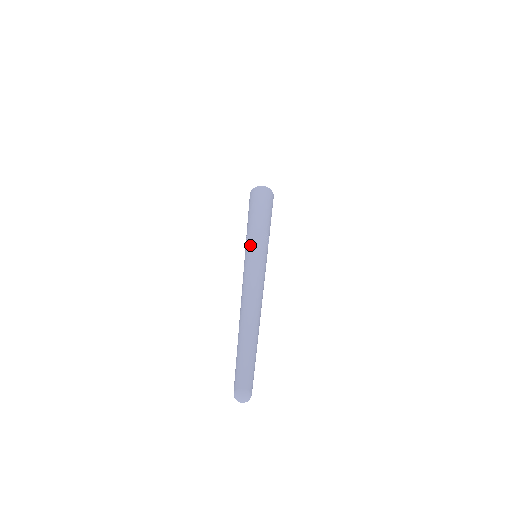
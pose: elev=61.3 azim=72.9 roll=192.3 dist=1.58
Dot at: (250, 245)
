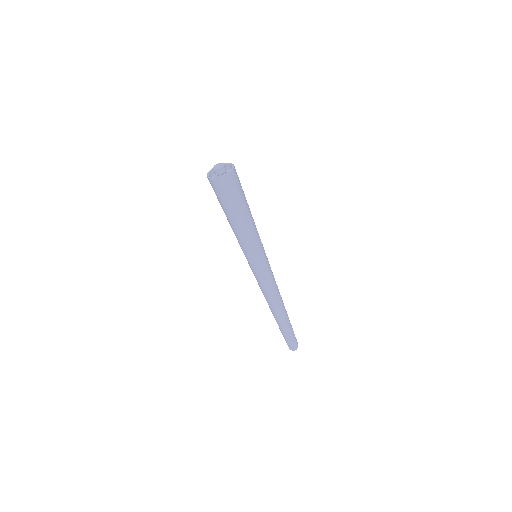
Dot at: occluded
